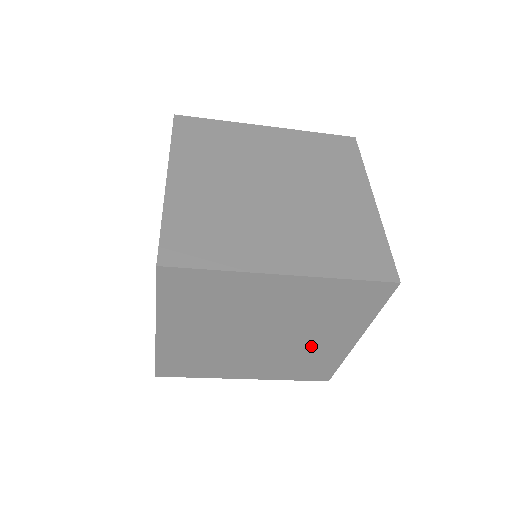
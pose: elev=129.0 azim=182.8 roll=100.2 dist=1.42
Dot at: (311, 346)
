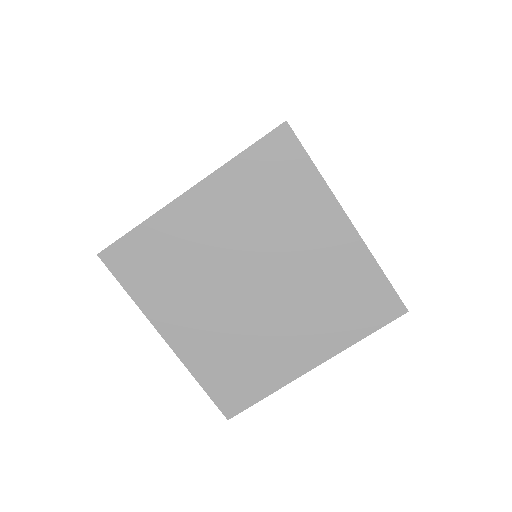
Dot at: occluded
